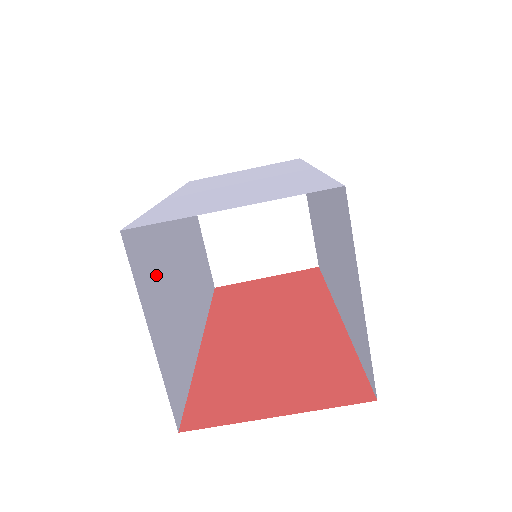
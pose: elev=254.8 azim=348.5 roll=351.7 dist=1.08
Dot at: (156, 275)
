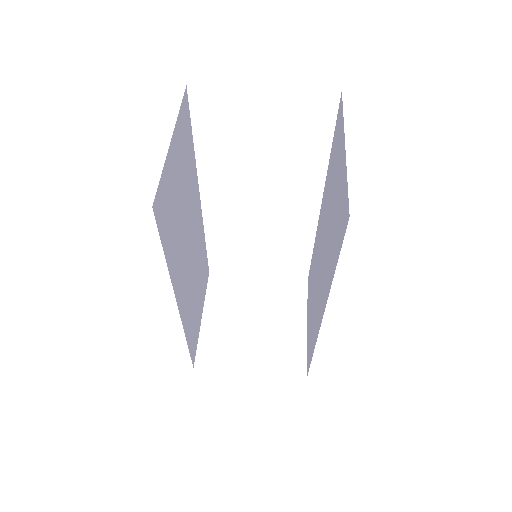
Dot at: (184, 162)
